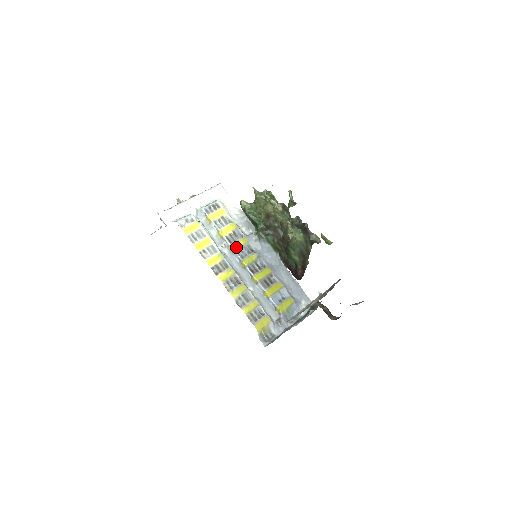
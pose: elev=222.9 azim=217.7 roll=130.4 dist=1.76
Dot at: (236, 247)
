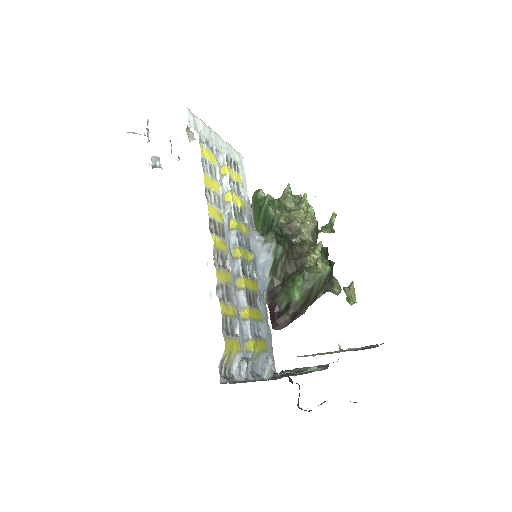
Dot at: (239, 226)
